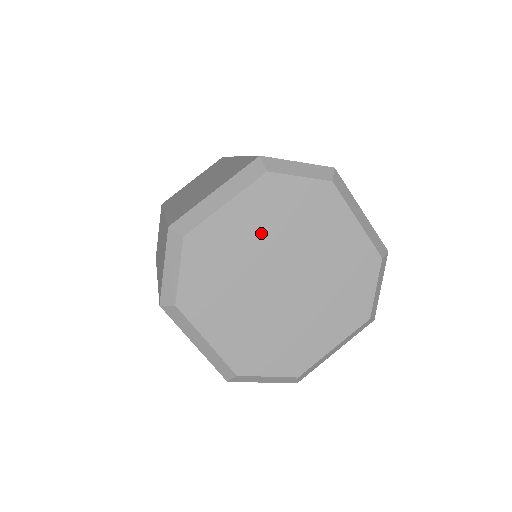
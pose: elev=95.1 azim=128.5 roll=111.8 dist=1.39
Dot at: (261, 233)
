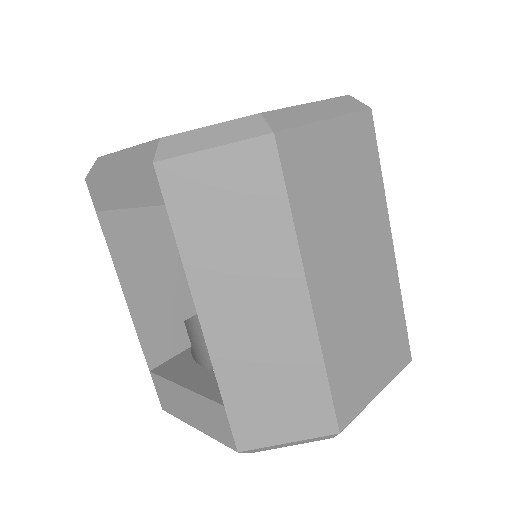
Dot at: occluded
